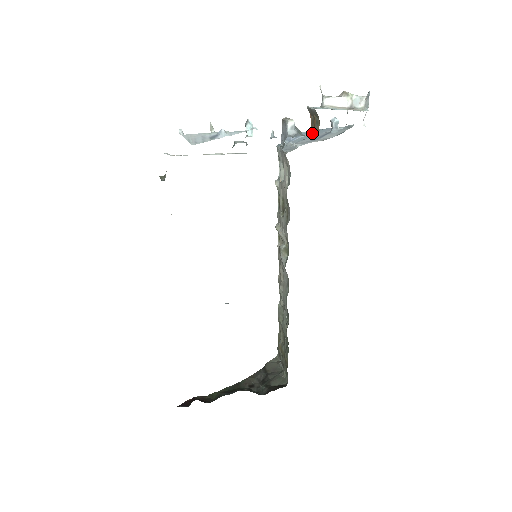
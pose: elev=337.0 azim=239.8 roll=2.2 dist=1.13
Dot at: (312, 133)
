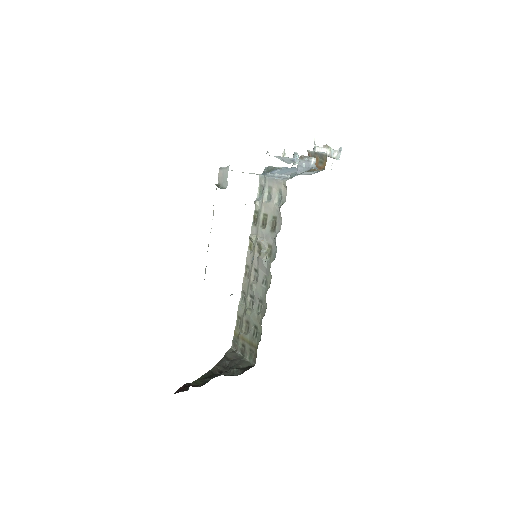
Dot at: (311, 169)
